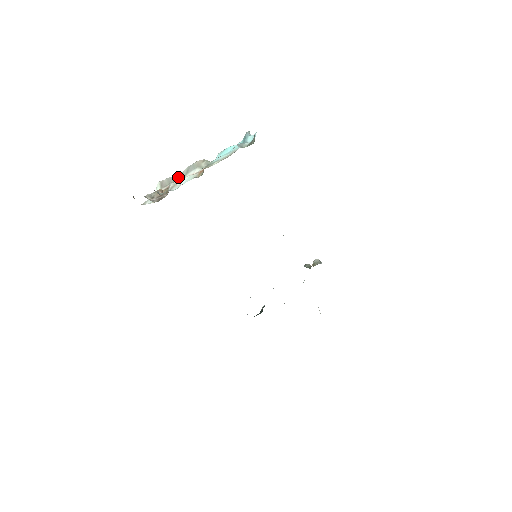
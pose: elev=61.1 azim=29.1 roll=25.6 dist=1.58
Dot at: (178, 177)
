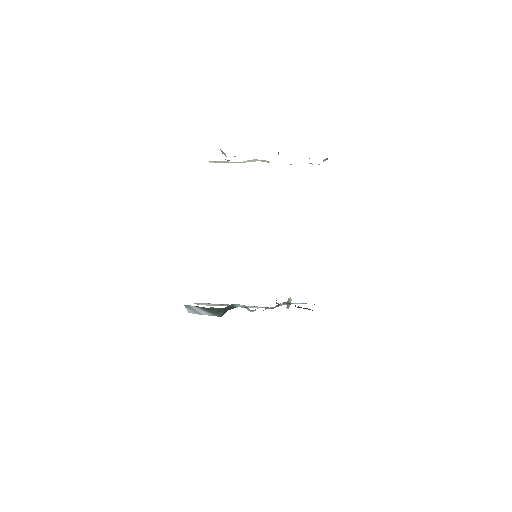
Dot at: (237, 162)
